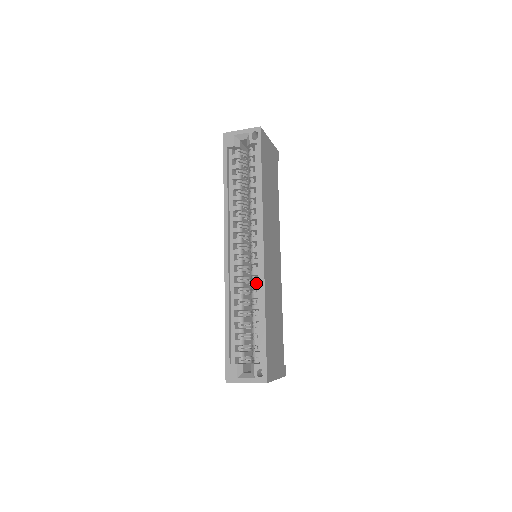
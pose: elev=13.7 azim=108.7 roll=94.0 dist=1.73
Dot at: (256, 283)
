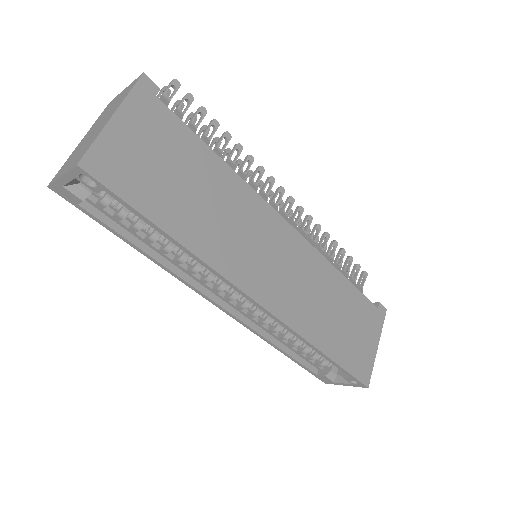
Dot at: occluded
